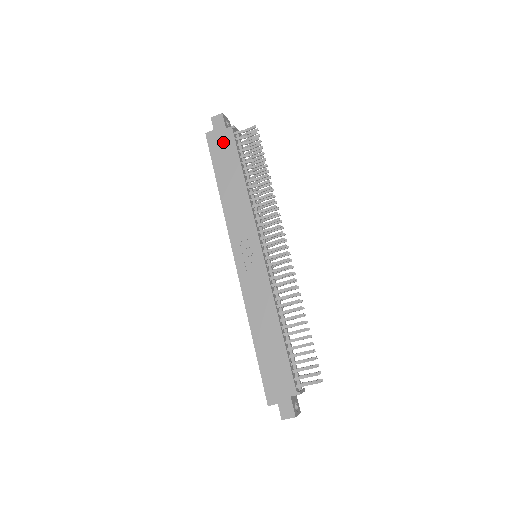
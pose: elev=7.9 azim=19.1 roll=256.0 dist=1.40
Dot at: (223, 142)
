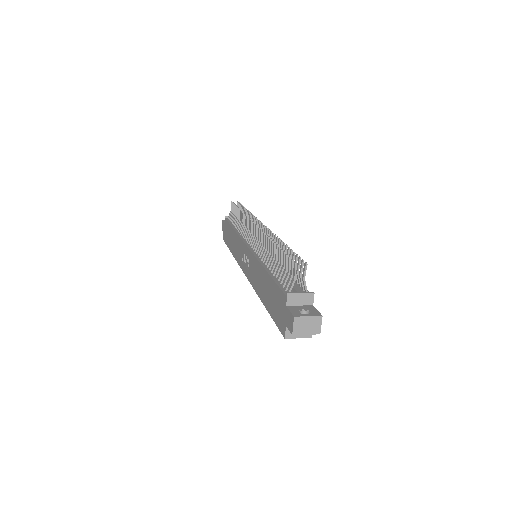
Dot at: (226, 230)
